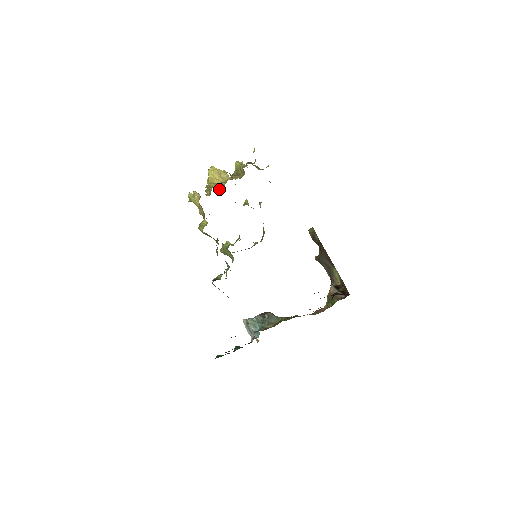
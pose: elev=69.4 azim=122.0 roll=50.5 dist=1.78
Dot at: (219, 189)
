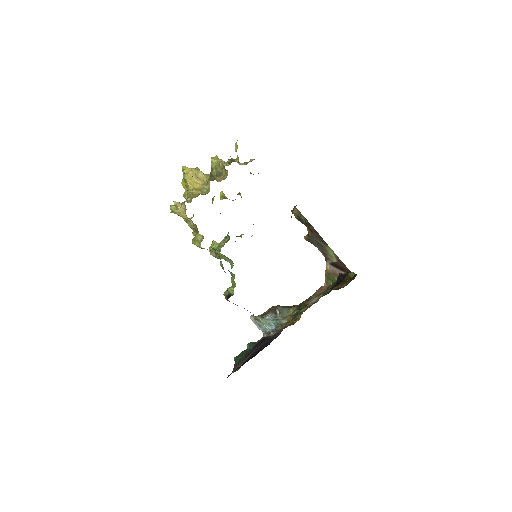
Dot at: occluded
